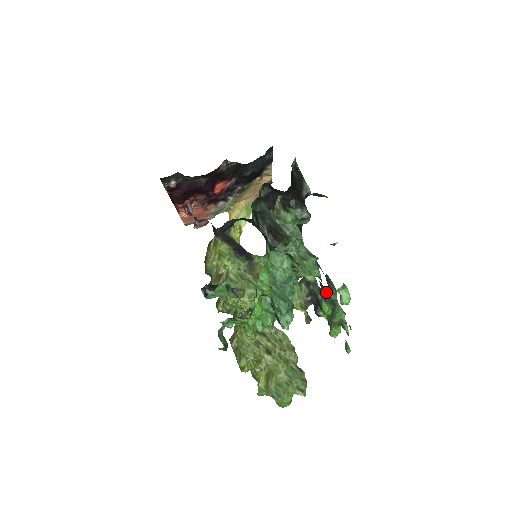
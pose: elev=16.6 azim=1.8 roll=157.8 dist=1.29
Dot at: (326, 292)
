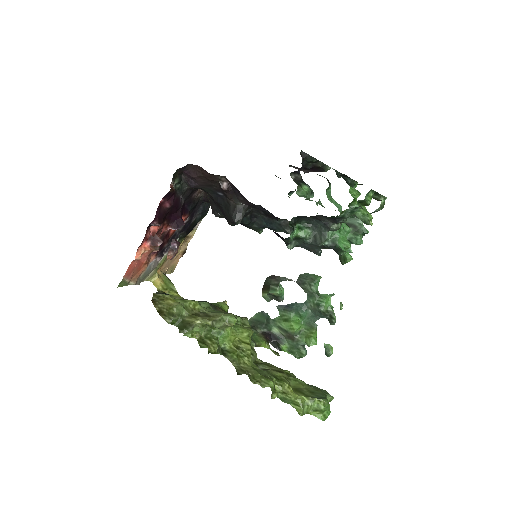
Dot at: (294, 304)
